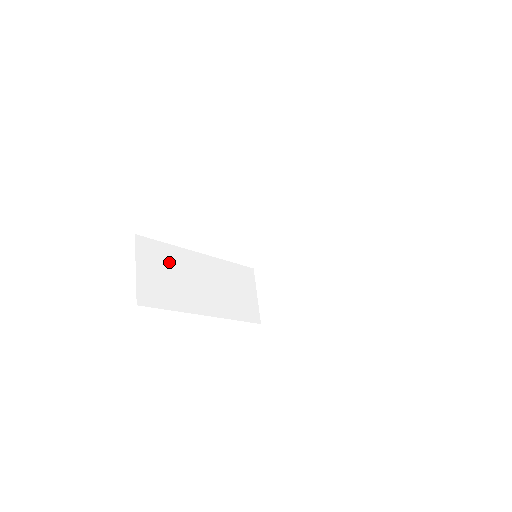
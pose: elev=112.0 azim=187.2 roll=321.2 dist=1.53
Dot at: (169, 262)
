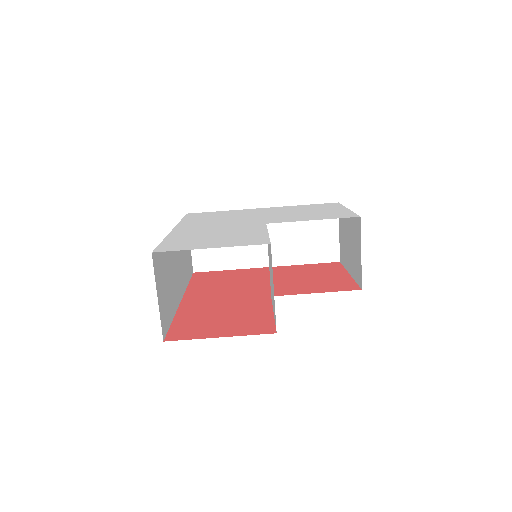
Dot at: occluded
